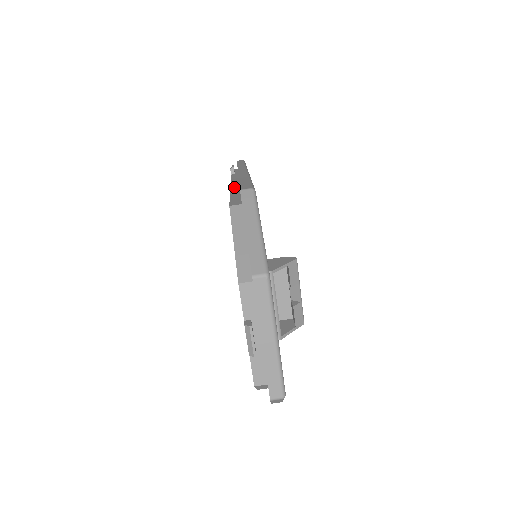
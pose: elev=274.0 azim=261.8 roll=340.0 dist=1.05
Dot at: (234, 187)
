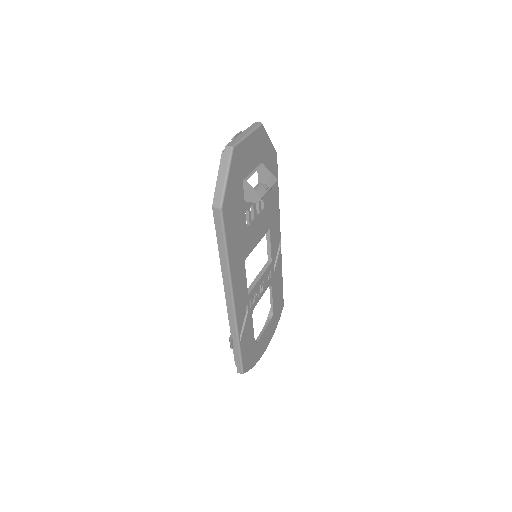
Dot at: occluded
